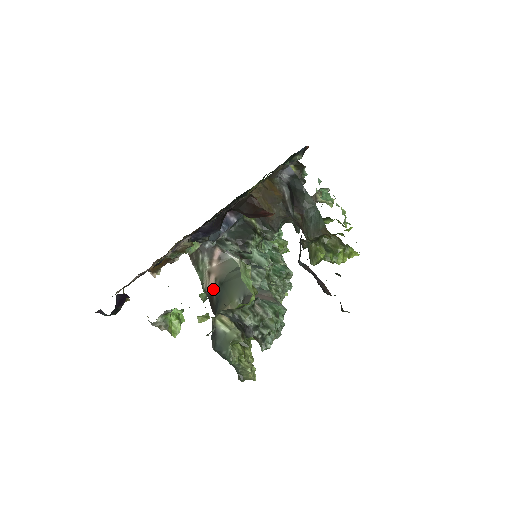
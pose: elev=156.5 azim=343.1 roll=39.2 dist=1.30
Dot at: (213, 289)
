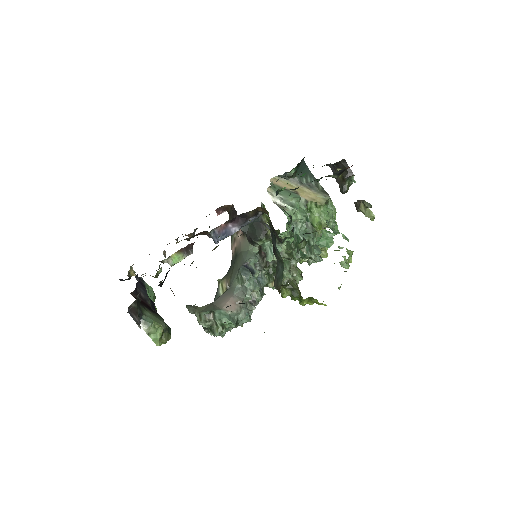
Dot at: (233, 254)
